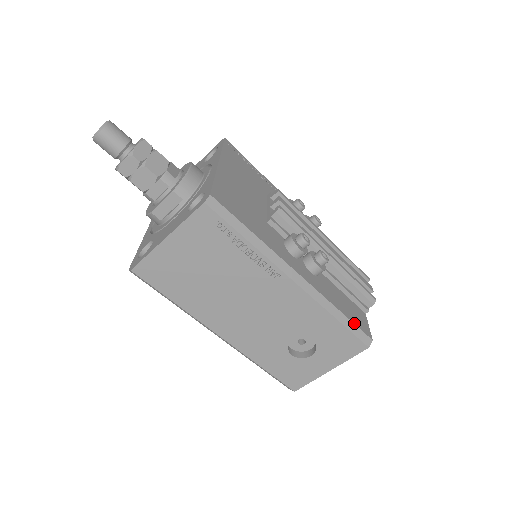
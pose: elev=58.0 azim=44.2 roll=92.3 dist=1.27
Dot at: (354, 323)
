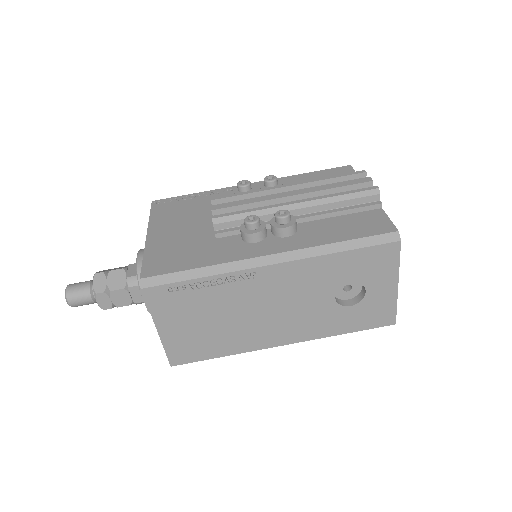
Dot at: (363, 237)
